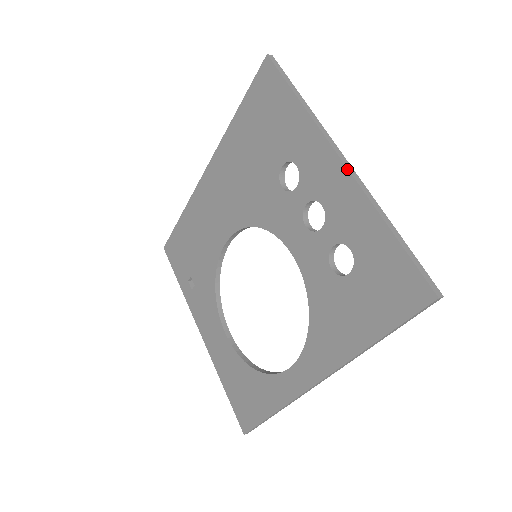
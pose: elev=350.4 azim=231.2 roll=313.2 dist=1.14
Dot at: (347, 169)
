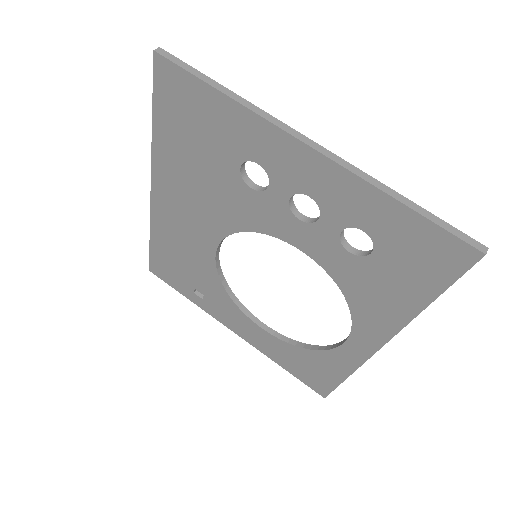
Dot at: (321, 154)
